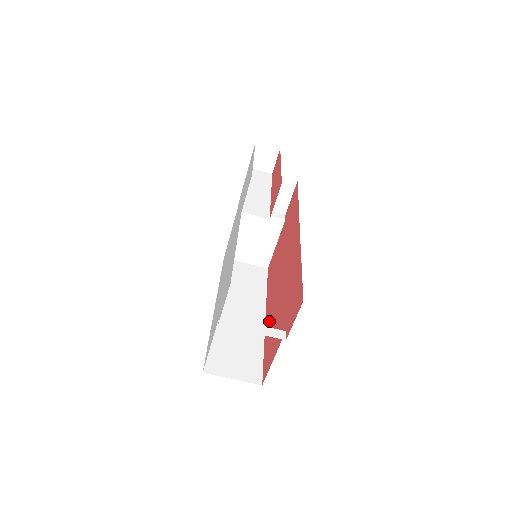
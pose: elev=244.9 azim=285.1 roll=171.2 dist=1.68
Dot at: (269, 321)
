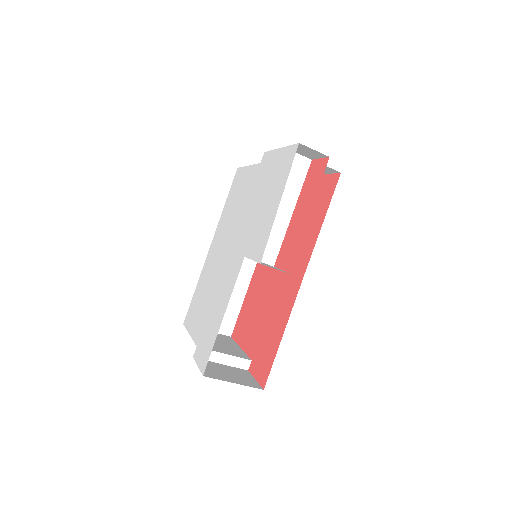
Dot at: (255, 284)
